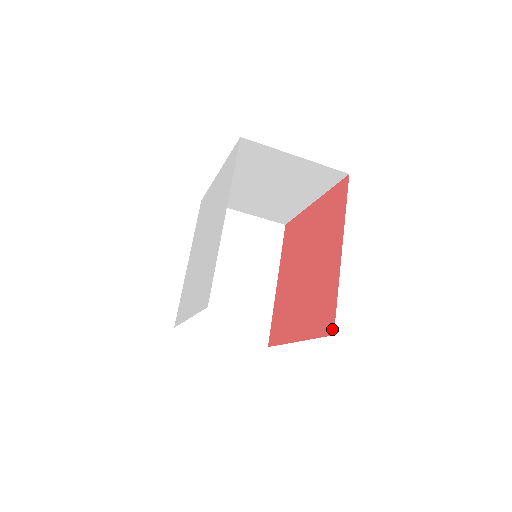
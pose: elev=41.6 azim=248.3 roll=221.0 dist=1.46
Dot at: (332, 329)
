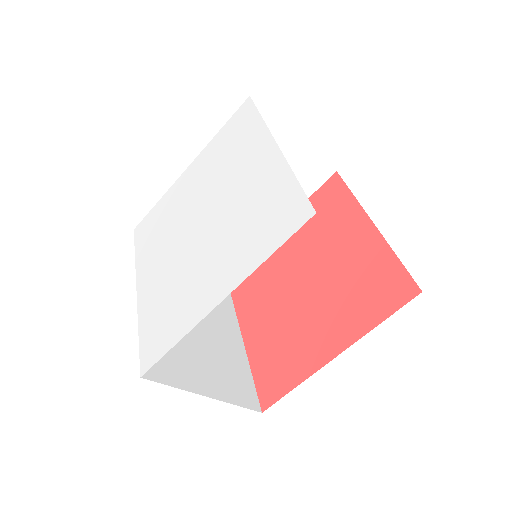
Dot at: (414, 289)
